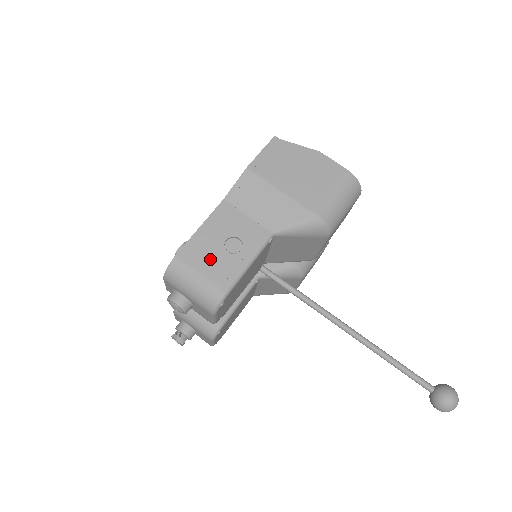
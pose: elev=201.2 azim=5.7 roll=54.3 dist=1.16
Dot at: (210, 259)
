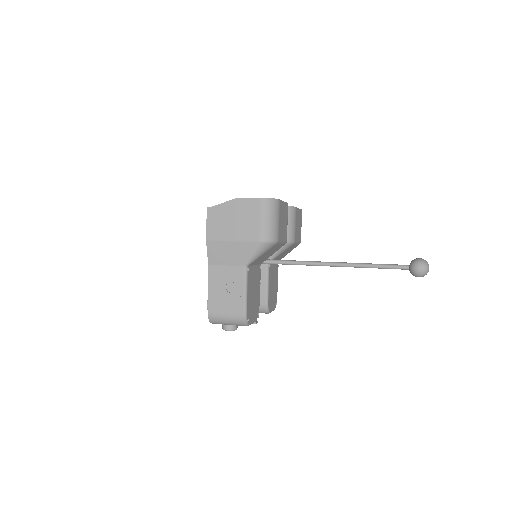
Dot at: (225, 303)
